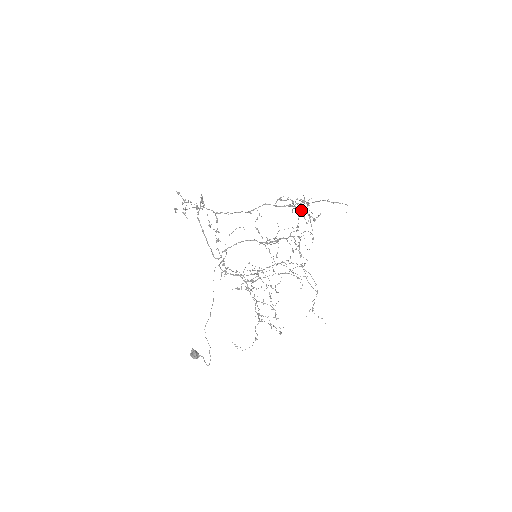
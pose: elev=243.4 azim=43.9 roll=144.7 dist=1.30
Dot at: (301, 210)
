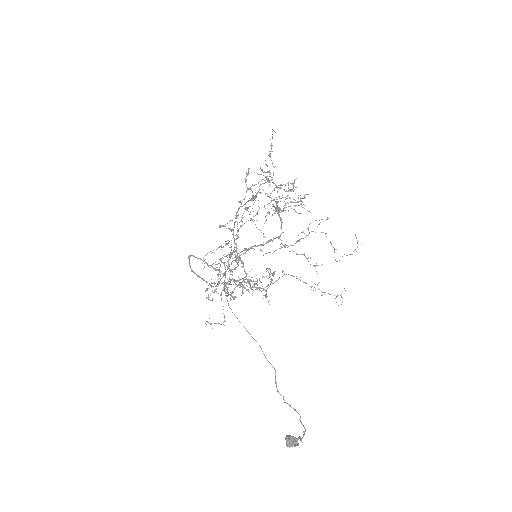
Dot at: occluded
